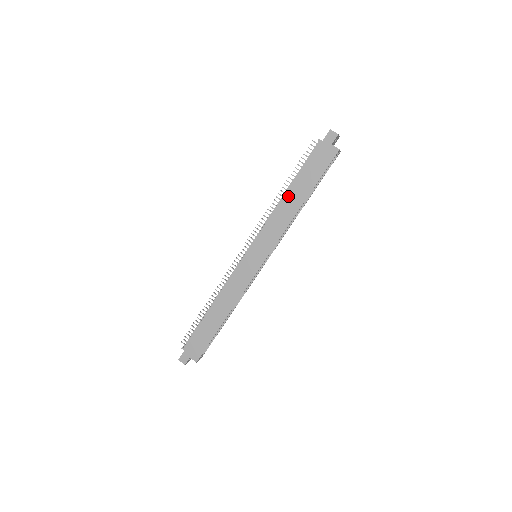
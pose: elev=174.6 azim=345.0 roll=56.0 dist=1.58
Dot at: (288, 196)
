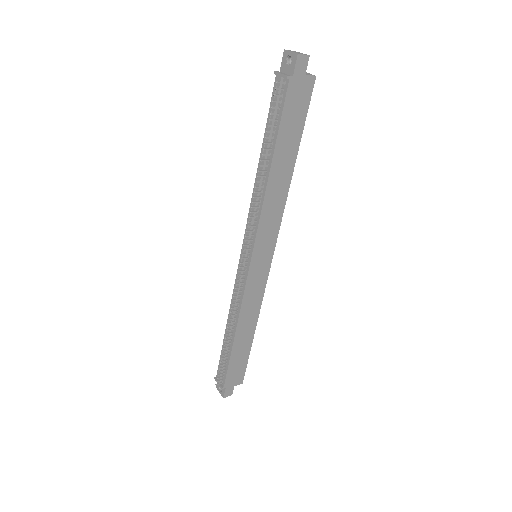
Dot at: (274, 173)
